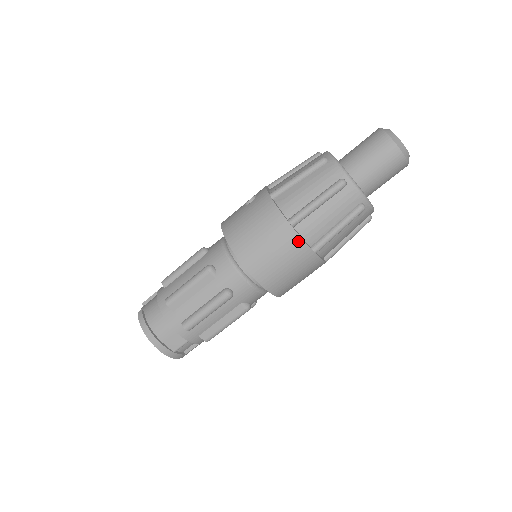
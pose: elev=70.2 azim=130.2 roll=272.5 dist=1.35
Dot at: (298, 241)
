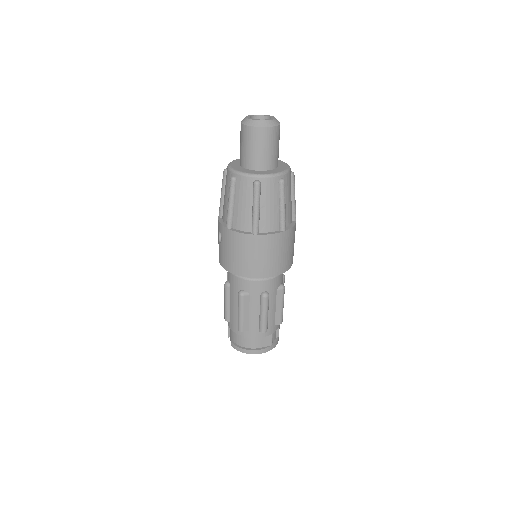
Dot at: (269, 237)
